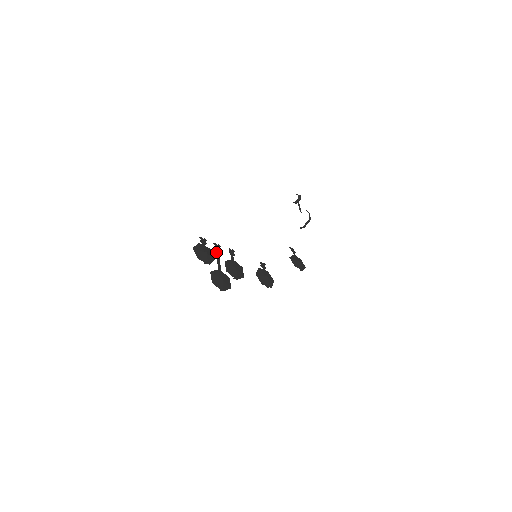
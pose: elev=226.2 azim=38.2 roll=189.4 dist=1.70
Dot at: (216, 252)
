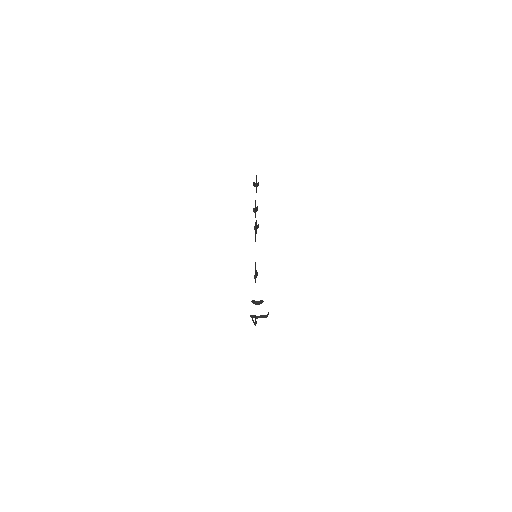
Dot at: occluded
